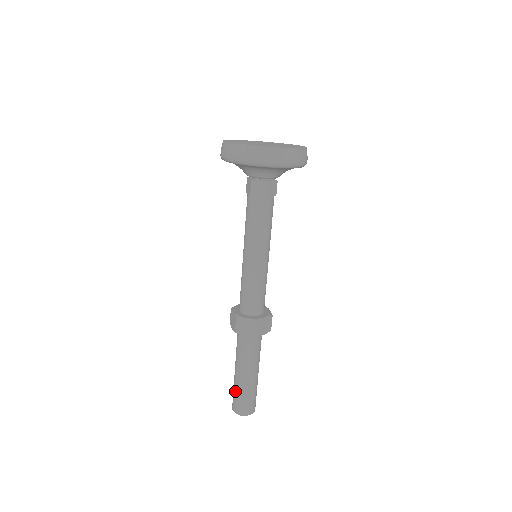
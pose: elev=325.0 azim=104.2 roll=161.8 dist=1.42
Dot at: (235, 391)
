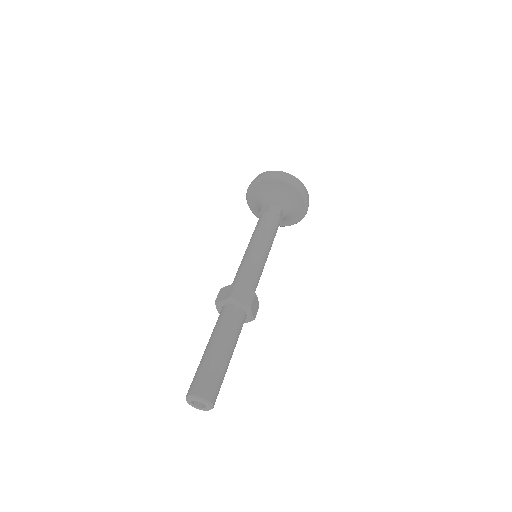
Dot at: (196, 371)
